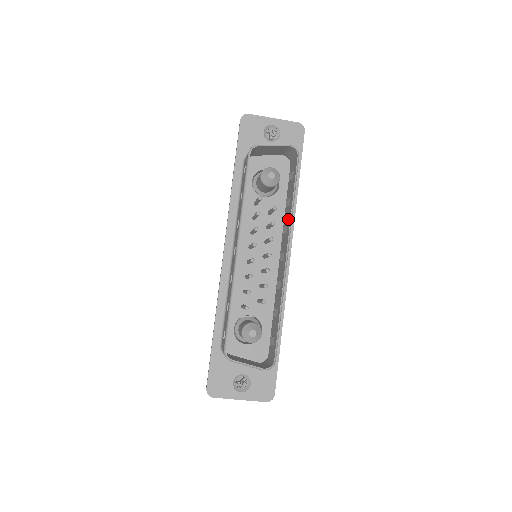
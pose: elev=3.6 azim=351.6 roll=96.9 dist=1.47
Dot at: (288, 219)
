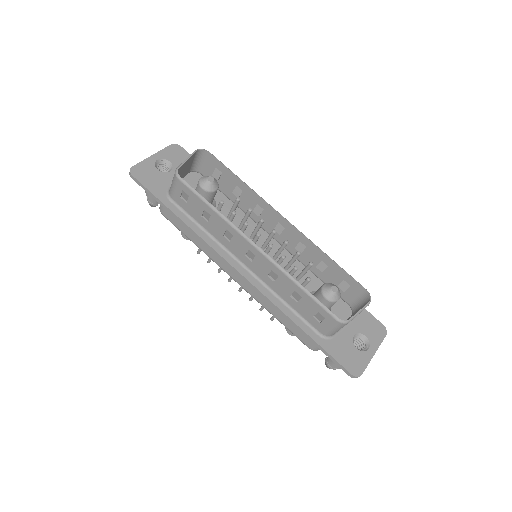
Dot at: (253, 199)
